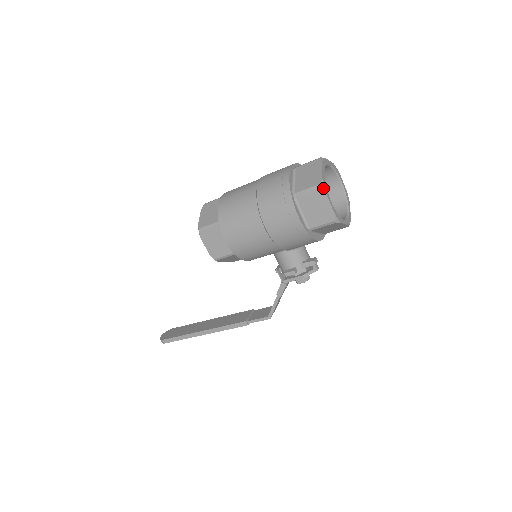
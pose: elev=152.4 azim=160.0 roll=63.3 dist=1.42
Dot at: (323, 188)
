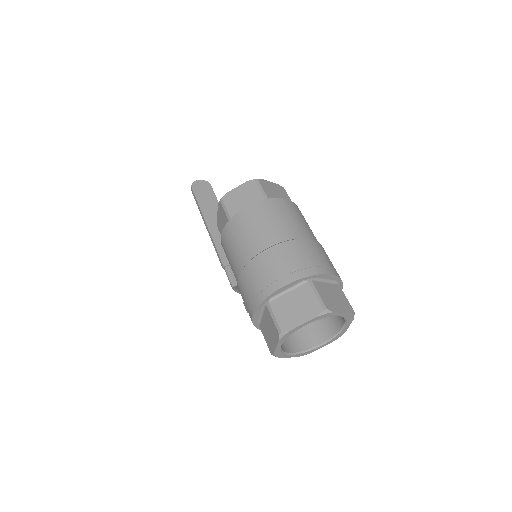
Dot at: (280, 336)
